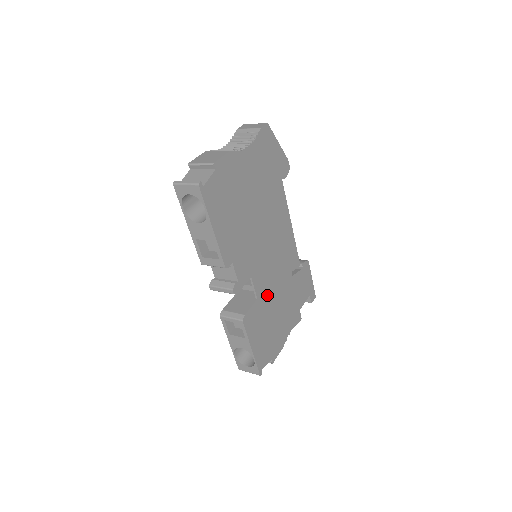
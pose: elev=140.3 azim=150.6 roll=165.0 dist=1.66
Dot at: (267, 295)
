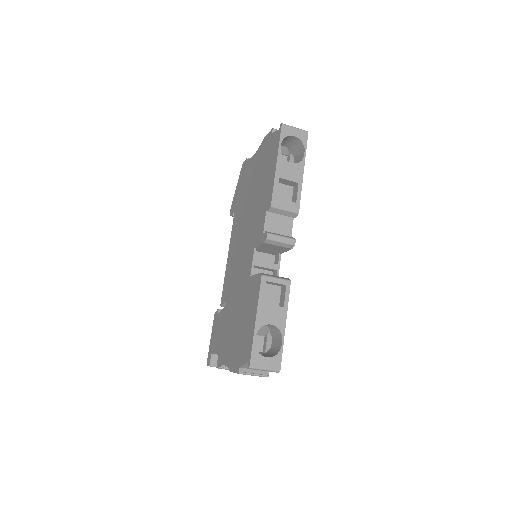
Dot at: occluded
